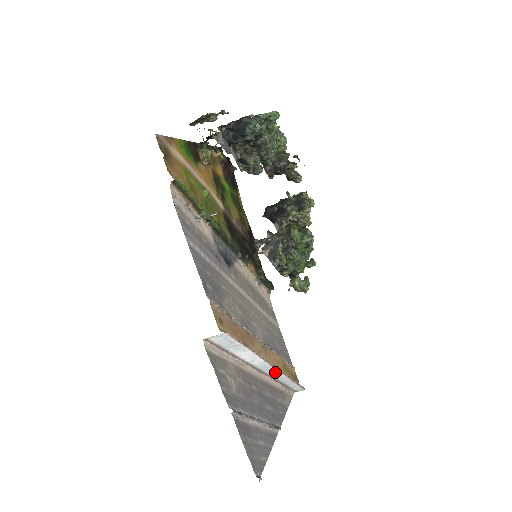
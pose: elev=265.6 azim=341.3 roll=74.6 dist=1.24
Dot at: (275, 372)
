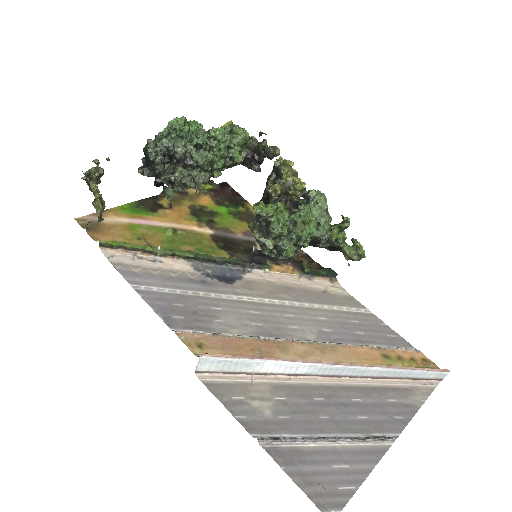
Dot at: (353, 369)
